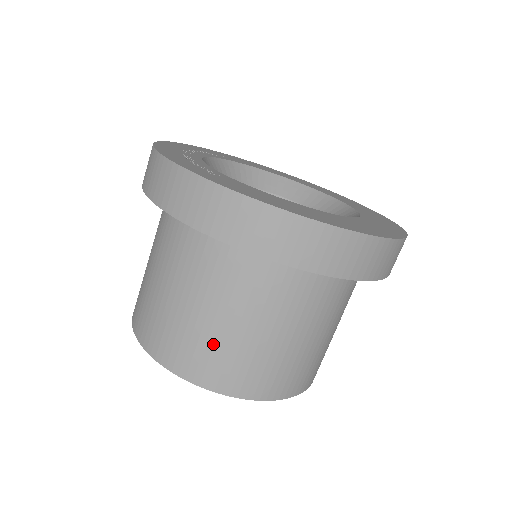
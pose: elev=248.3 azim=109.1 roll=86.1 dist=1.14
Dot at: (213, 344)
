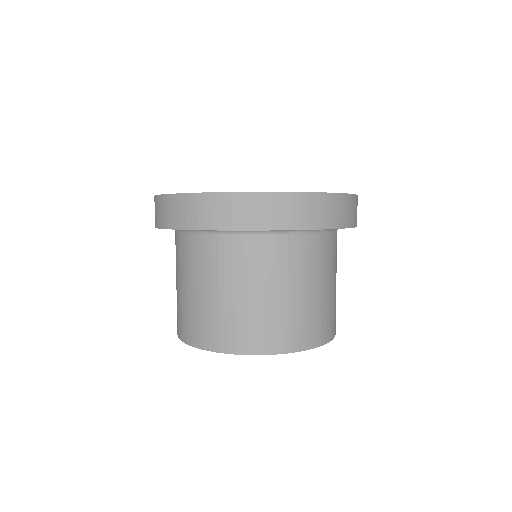
Dot at: (236, 316)
